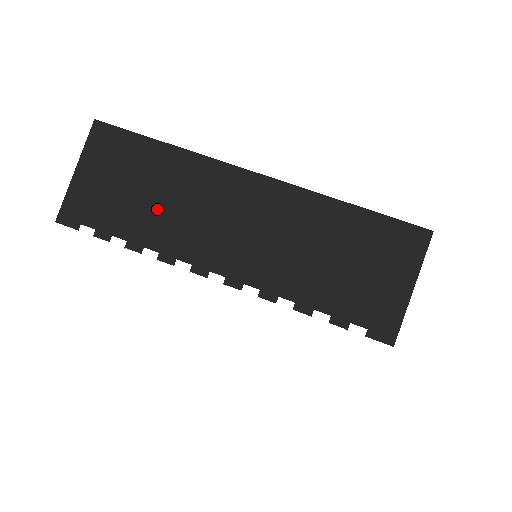
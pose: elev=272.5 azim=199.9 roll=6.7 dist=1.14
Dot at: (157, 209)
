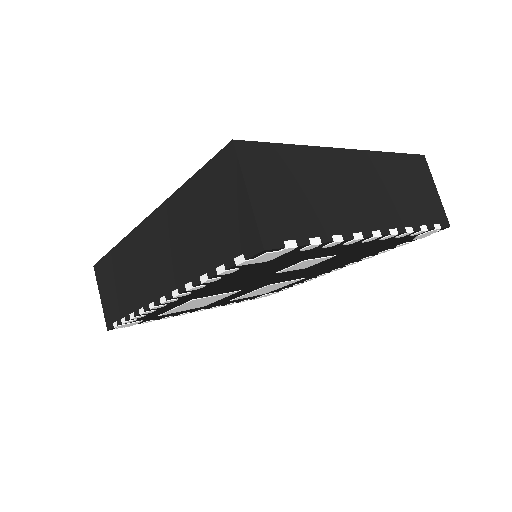
Dot at: (320, 201)
